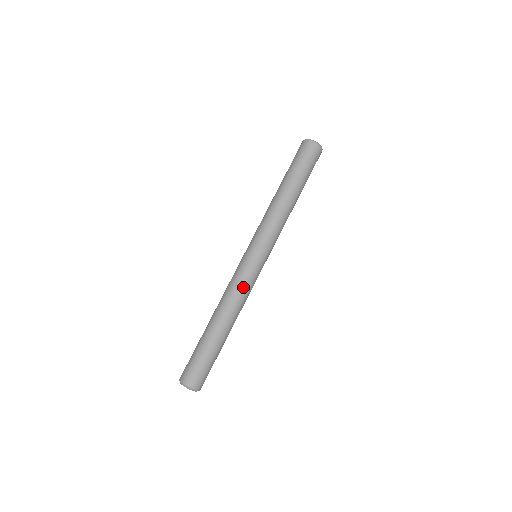
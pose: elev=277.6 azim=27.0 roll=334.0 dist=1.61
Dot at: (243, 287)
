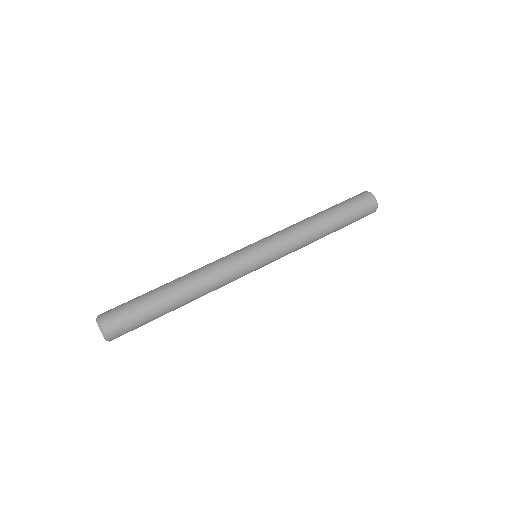
Dot at: (228, 279)
